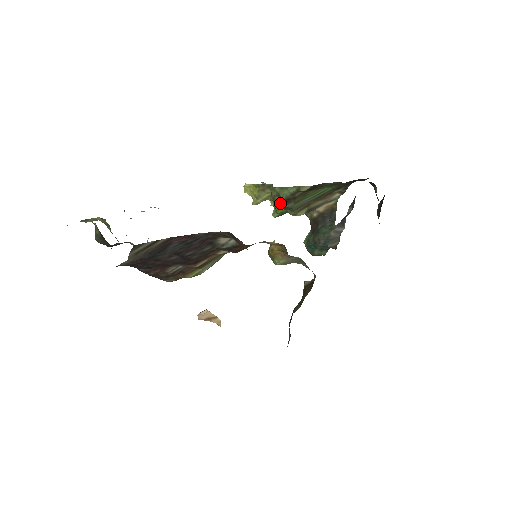
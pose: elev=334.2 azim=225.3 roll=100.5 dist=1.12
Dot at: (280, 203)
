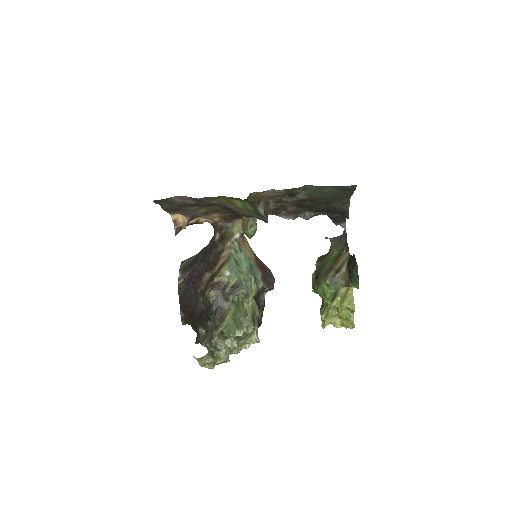
Dot at: (317, 285)
